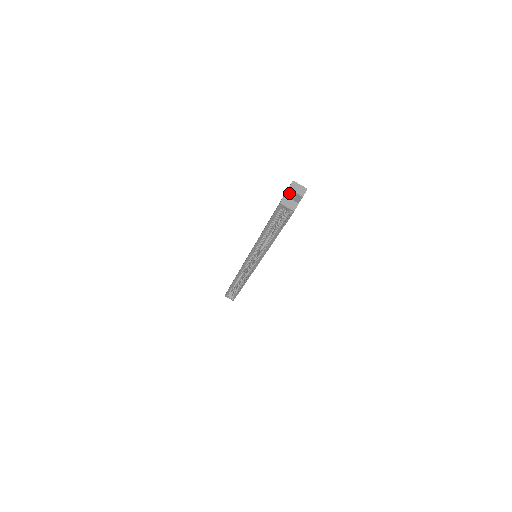
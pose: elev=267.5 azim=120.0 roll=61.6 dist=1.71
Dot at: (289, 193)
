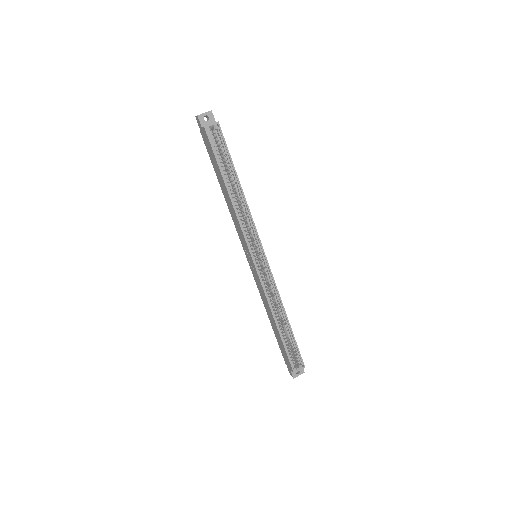
Dot at: (202, 120)
